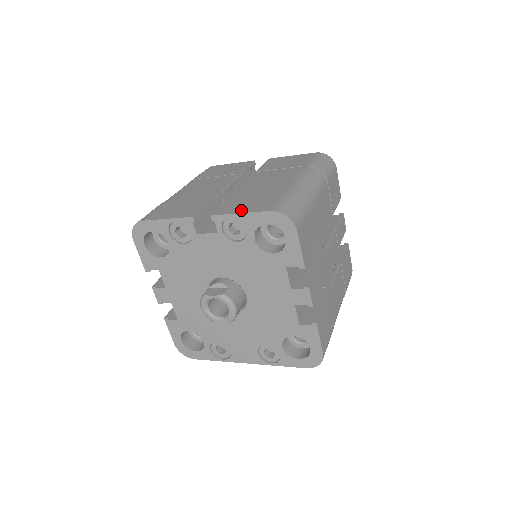
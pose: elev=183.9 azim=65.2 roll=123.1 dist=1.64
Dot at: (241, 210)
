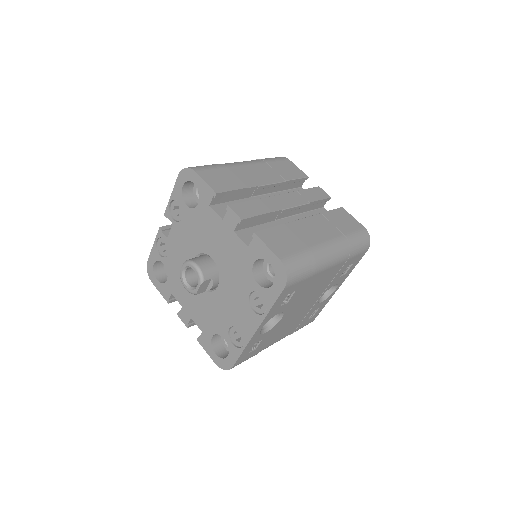
Dot at: occluded
